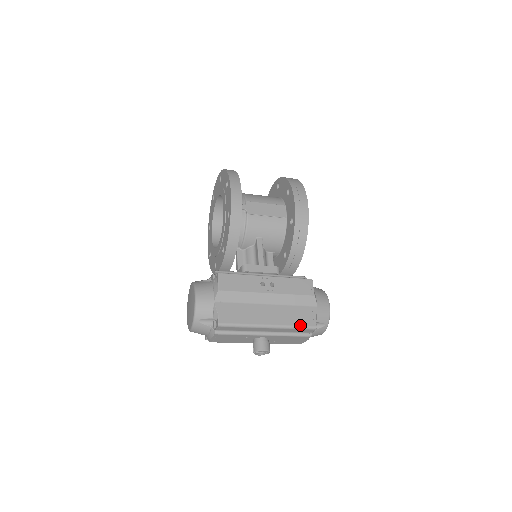
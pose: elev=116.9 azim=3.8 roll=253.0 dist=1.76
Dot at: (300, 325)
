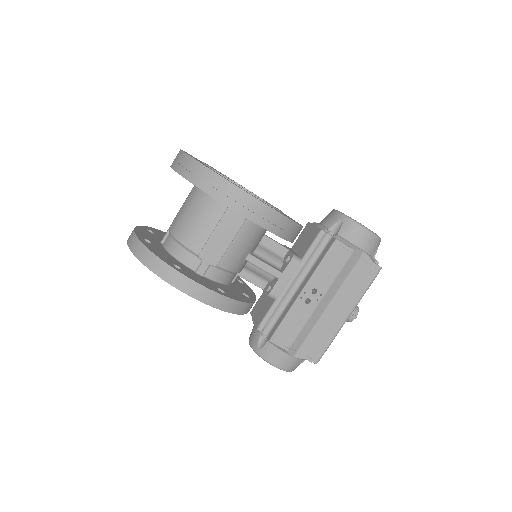
Dot at: (368, 285)
